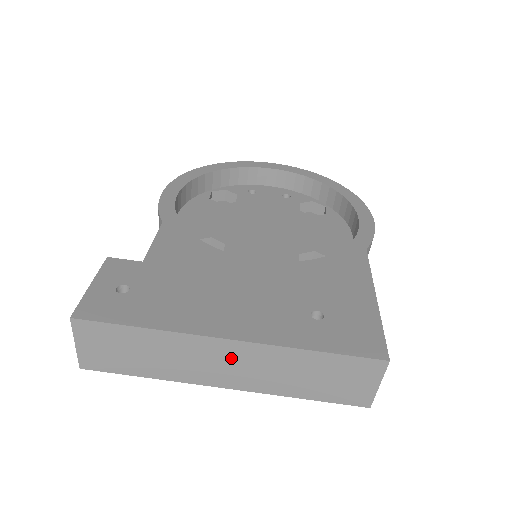
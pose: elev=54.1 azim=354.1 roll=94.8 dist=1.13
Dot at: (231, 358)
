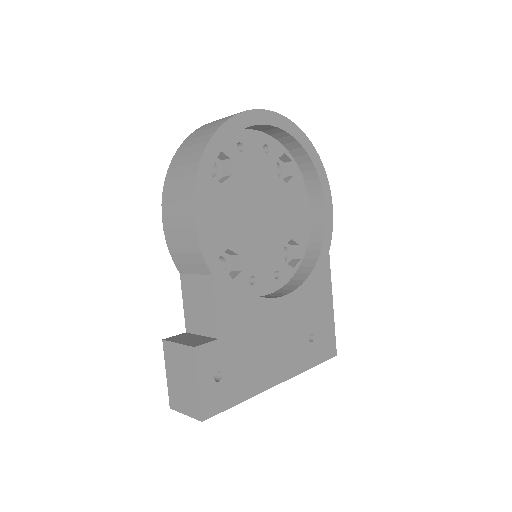
Dot at: occluded
